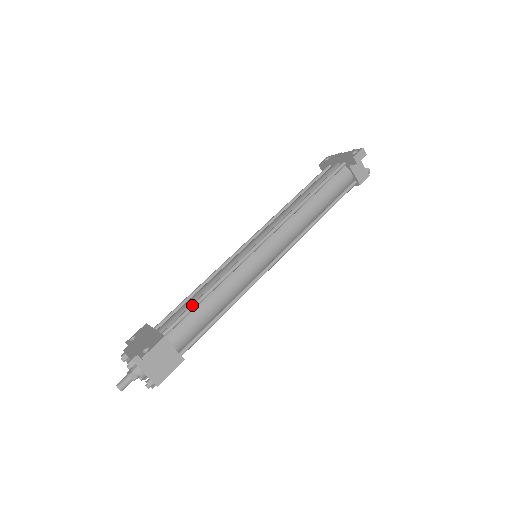
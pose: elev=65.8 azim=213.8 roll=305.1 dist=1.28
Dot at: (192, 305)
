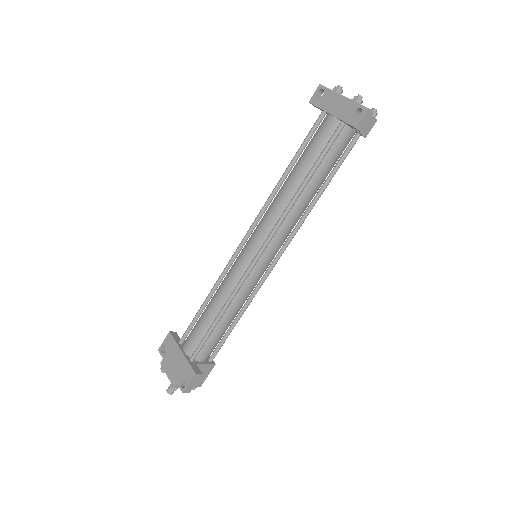
Dot at: (209, 332)
